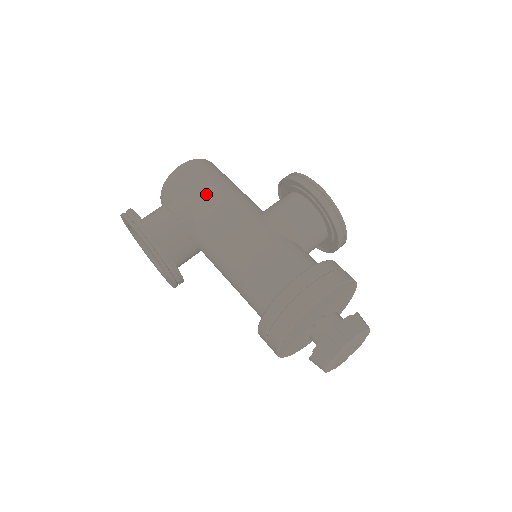
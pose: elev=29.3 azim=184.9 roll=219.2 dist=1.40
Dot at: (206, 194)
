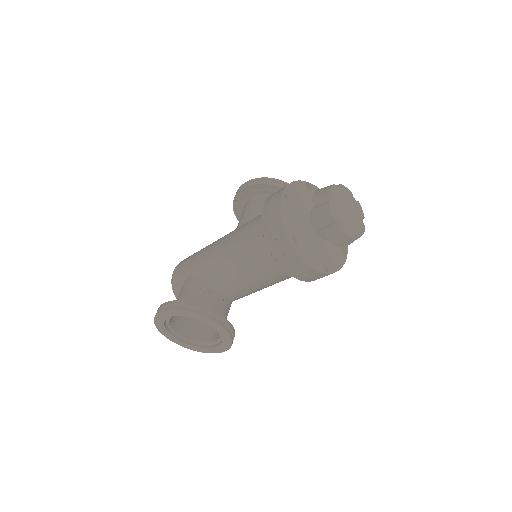
Dot at: (194, 260)
